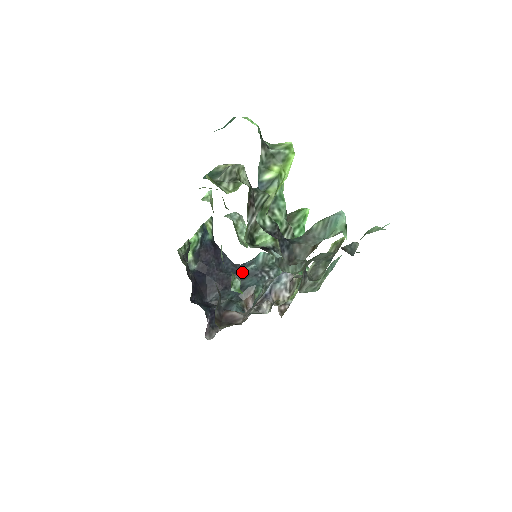
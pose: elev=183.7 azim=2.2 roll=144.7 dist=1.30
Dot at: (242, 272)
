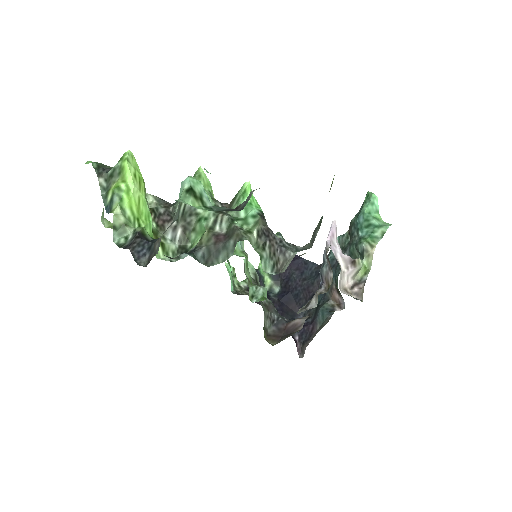
Dot at: occluded
